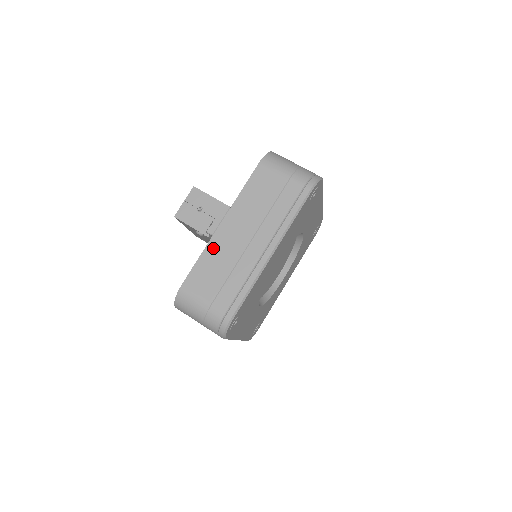
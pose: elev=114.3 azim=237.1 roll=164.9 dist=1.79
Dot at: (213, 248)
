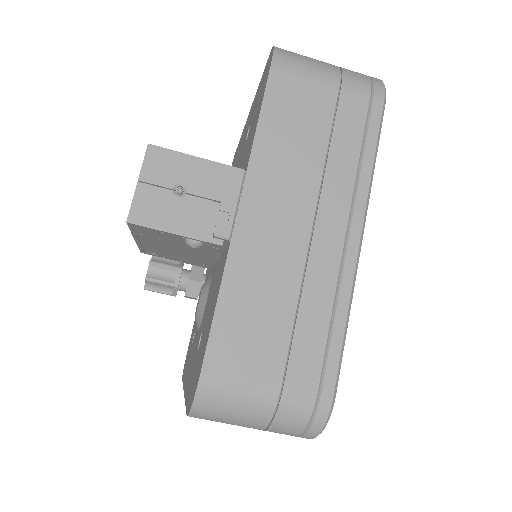
Dot at: (241, 266)
